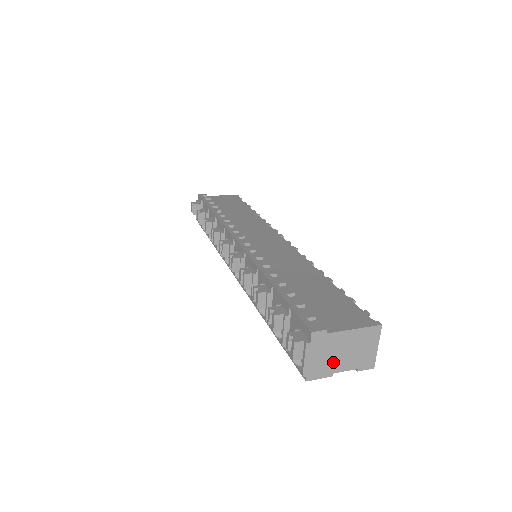
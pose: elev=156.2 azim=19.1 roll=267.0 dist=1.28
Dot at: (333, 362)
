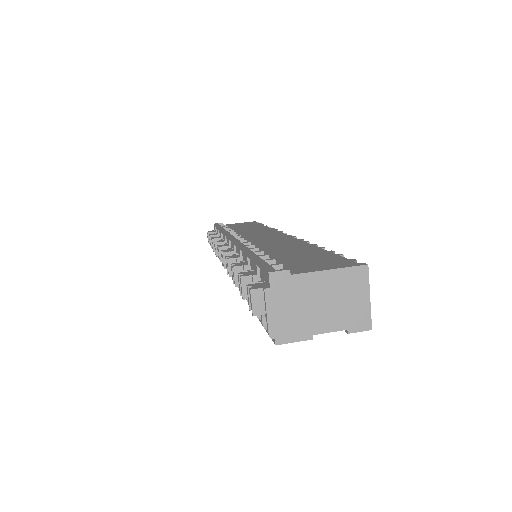
Dot at: (309, 318)
